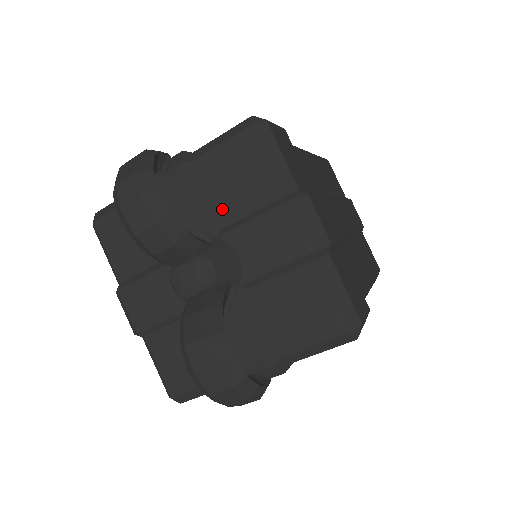
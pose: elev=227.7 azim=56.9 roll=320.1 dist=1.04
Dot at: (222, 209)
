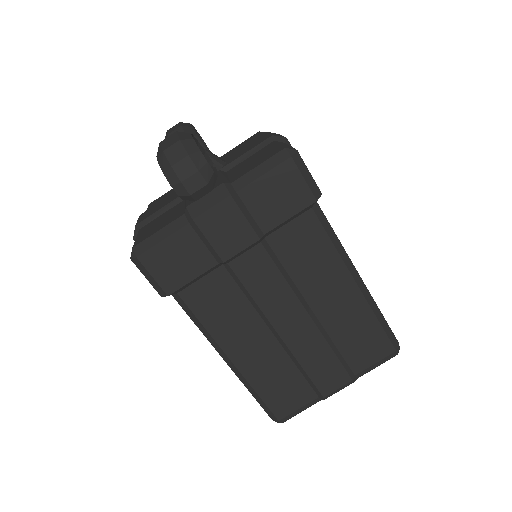
Dot at: occluded
